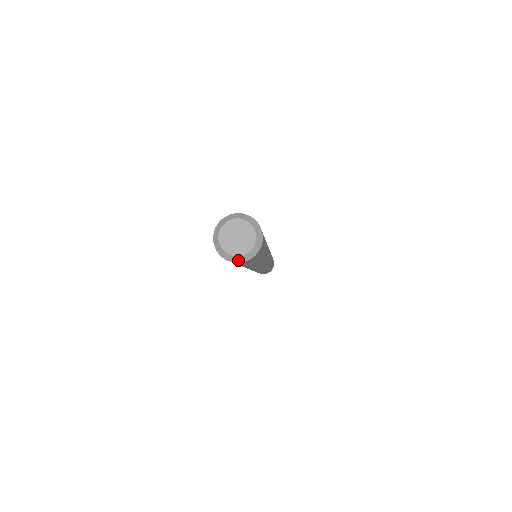
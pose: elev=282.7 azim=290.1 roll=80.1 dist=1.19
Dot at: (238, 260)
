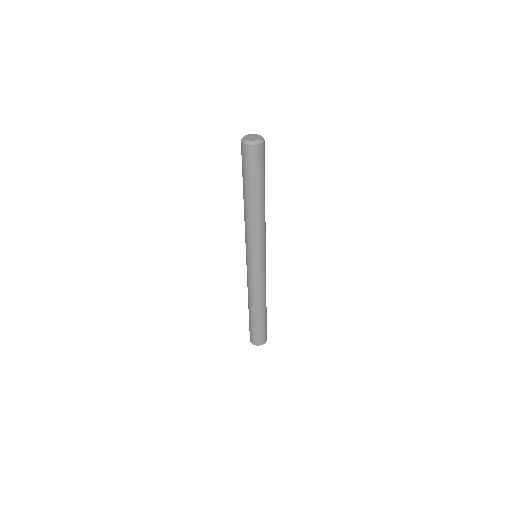
Dot at: (253, 143)
